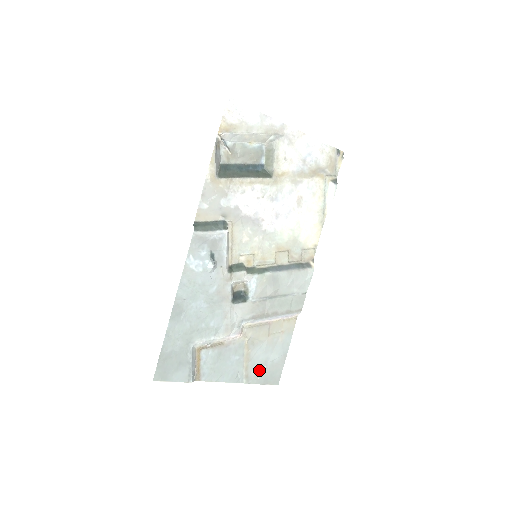
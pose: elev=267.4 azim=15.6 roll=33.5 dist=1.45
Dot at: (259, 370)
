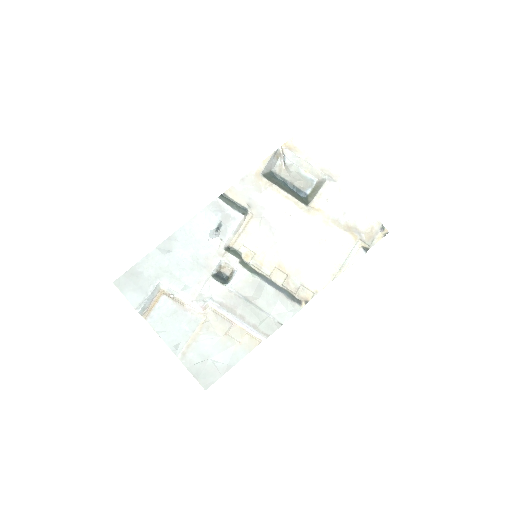
Dot at: (198, 358)
